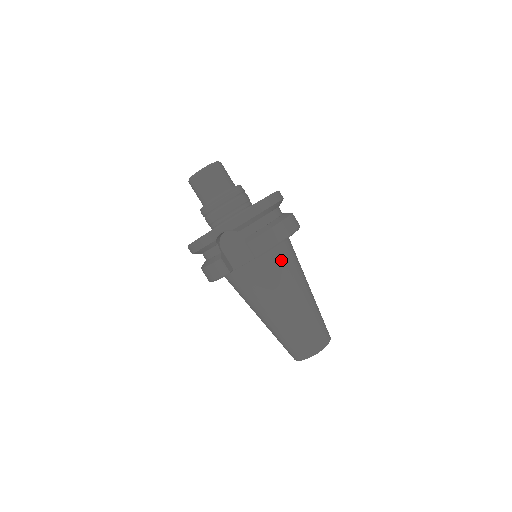
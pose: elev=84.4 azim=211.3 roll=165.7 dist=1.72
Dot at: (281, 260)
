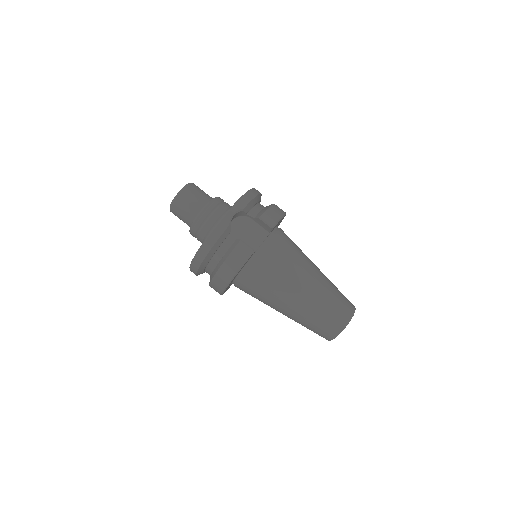
Dot at: (286, 238)
